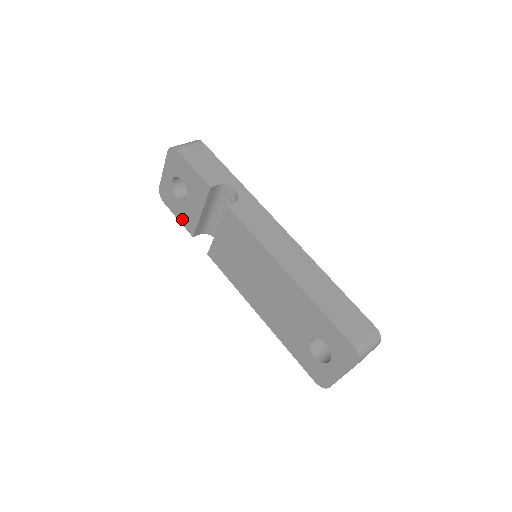
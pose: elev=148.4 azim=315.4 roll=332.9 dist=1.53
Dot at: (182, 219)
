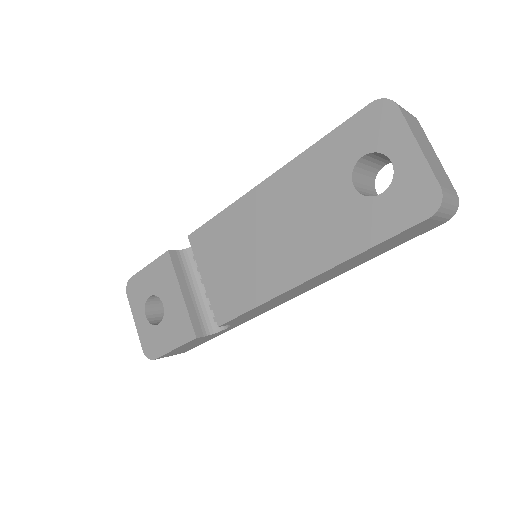
Dot at: (176, 339)
